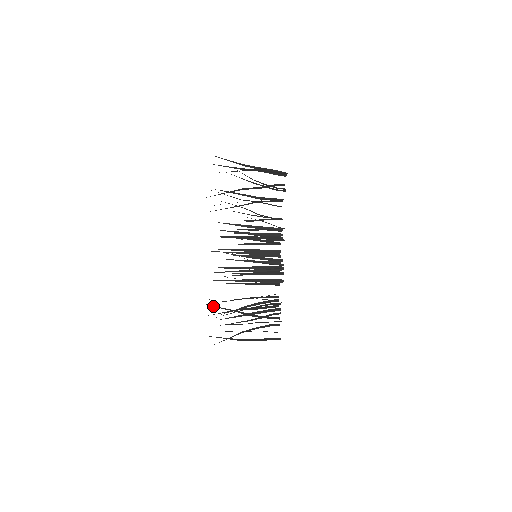
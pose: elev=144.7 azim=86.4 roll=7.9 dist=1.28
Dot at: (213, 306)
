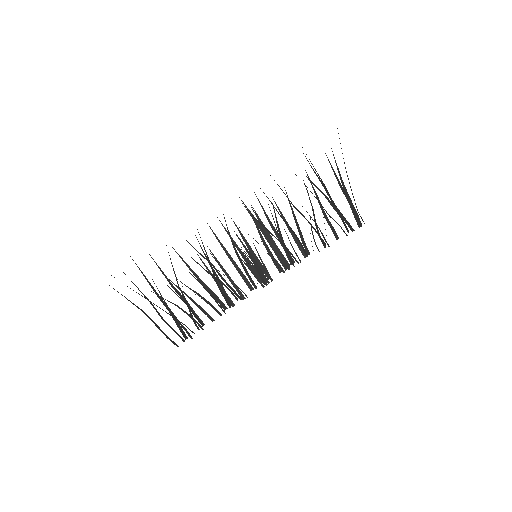
Dot at: (246, 207)
